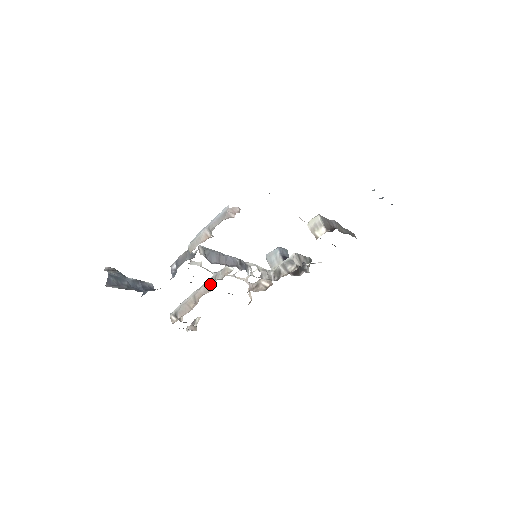
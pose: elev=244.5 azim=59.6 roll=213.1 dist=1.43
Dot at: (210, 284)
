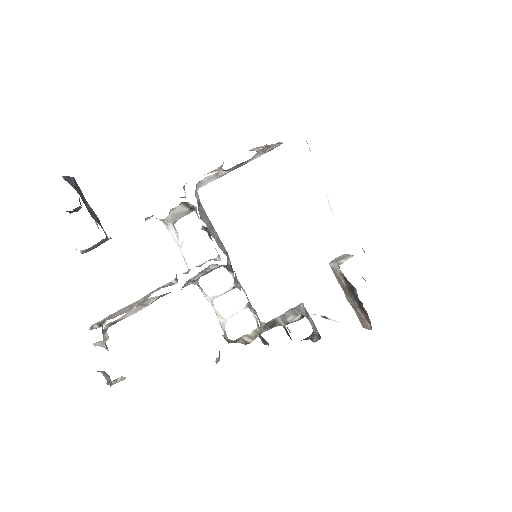
Dot at: occluded
